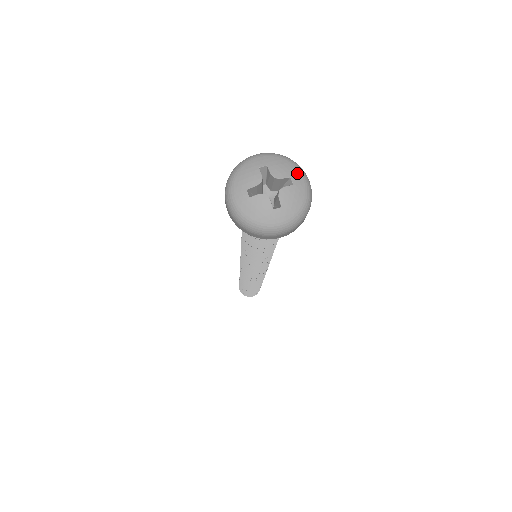
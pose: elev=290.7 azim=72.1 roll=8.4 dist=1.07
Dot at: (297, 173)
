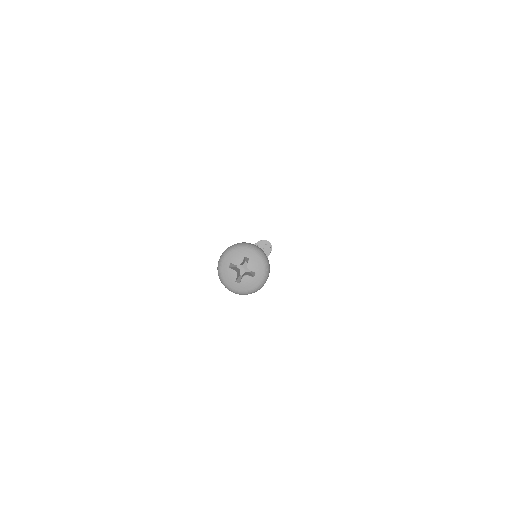
Dot at: (262, 272)
